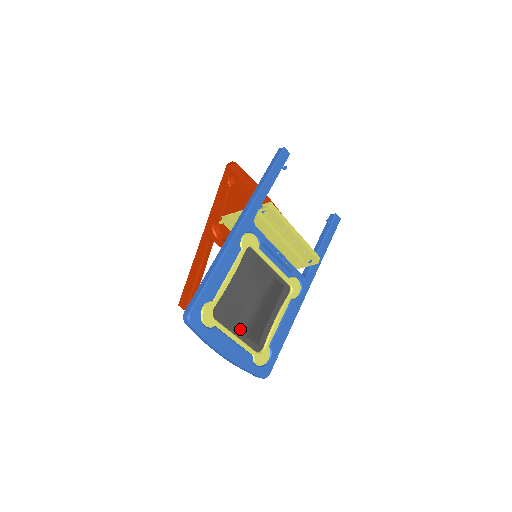
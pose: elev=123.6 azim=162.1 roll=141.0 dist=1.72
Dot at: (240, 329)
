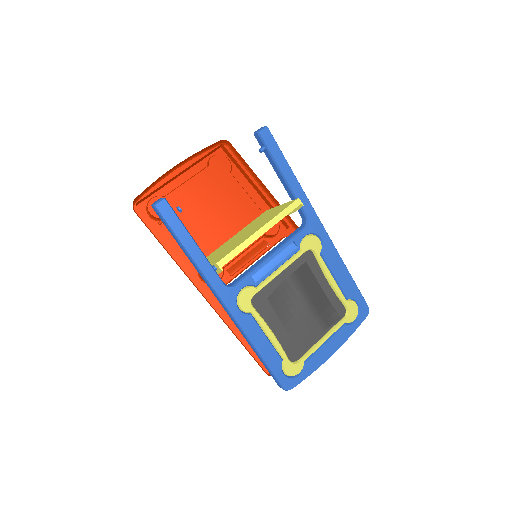
Dot at: (318, 334)
